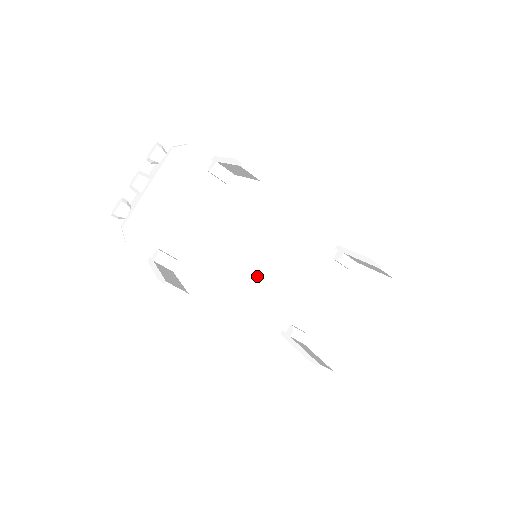
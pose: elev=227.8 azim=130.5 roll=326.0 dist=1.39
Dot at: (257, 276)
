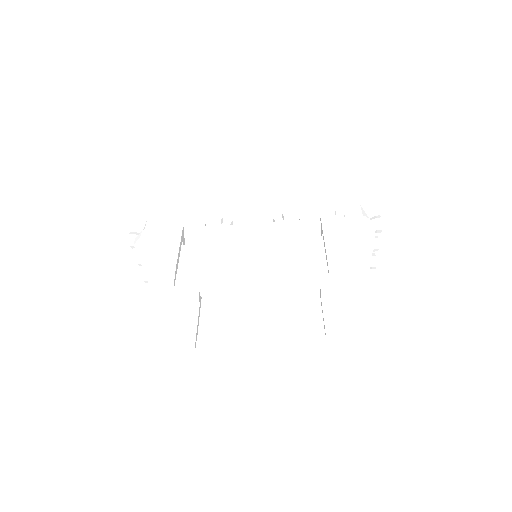
Dot at: (263, 273)
